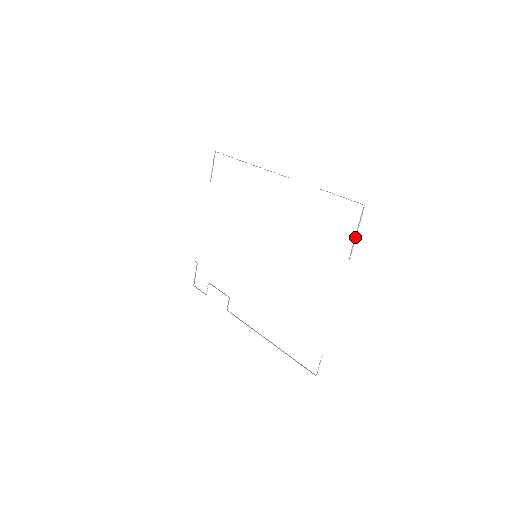
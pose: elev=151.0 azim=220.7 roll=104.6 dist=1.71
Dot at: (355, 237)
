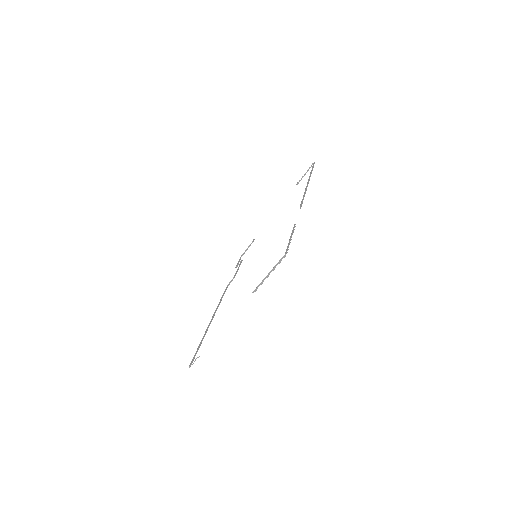
Dot at: (266, 277)
